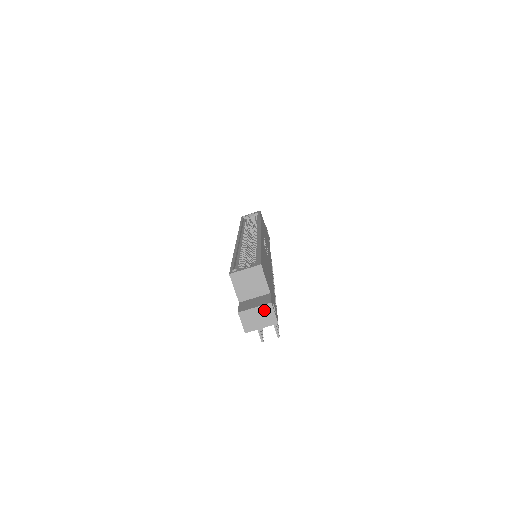
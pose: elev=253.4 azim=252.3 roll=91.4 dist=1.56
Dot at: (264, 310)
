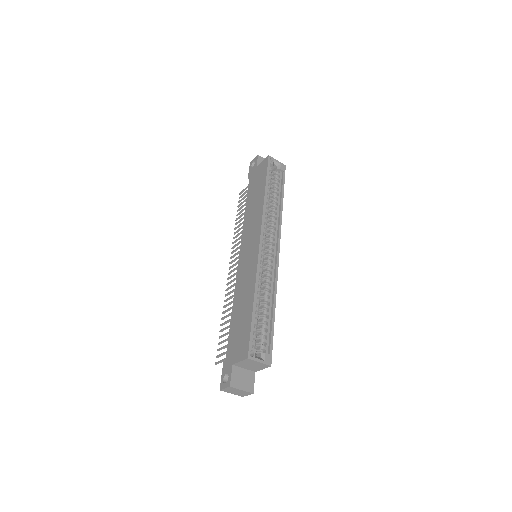
Dot at: (245, 393)
